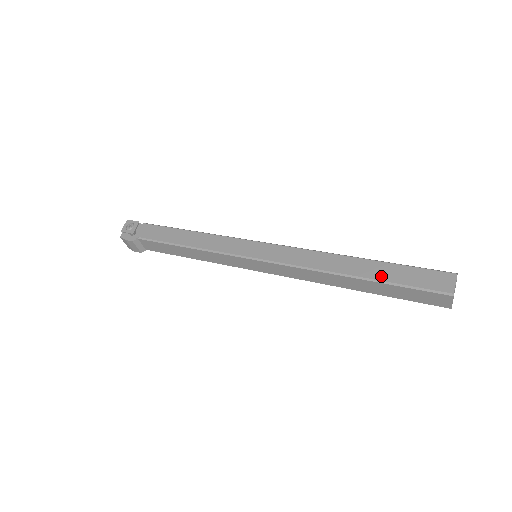
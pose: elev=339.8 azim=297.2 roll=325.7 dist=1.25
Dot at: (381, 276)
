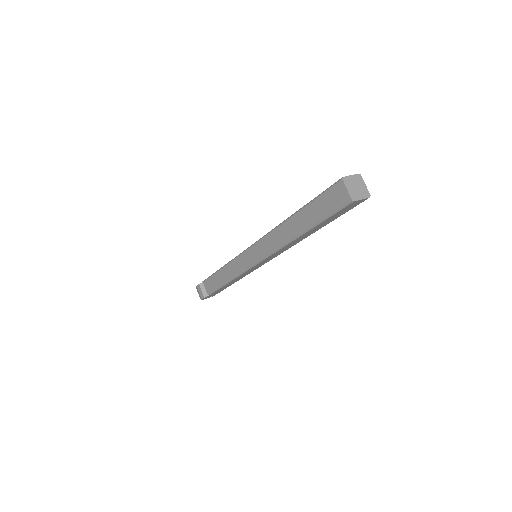
Dot at: occluded
